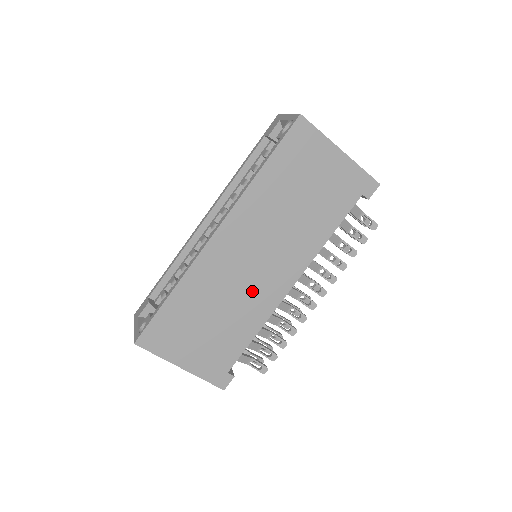
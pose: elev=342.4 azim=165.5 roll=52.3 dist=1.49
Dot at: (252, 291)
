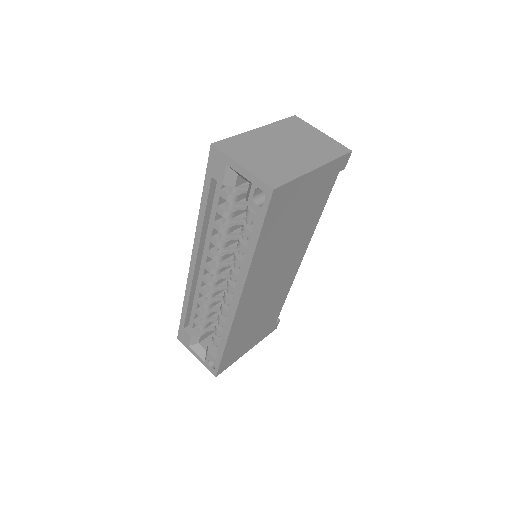
Dot at: (276, 291)
